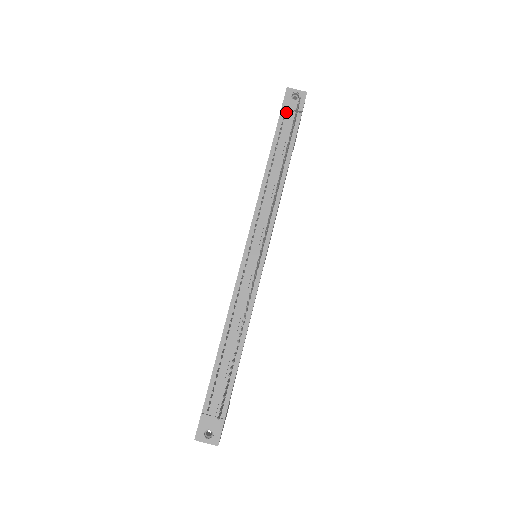
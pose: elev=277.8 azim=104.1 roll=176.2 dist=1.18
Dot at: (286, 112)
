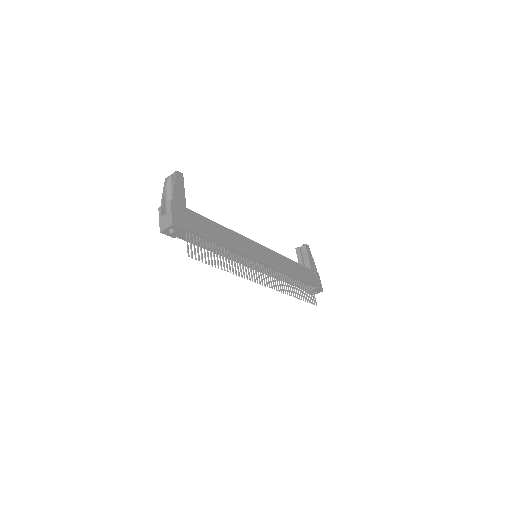
Dot at: (179, 235)
